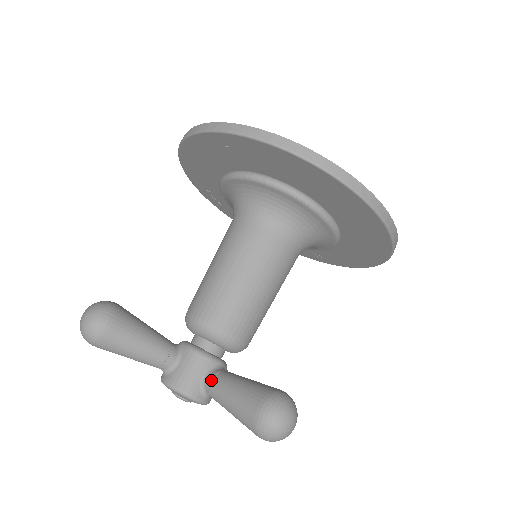
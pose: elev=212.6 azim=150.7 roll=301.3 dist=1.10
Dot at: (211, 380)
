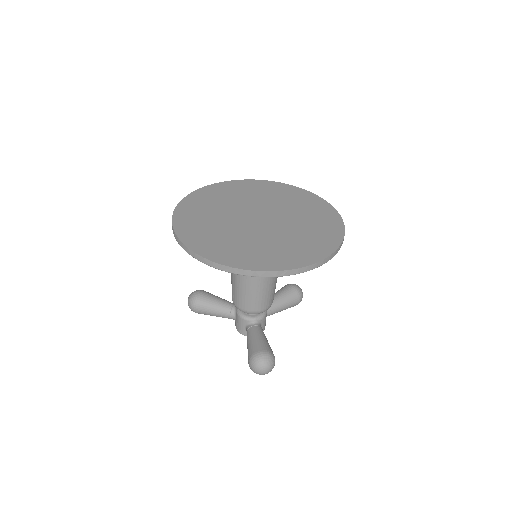
Dot at: occluded
